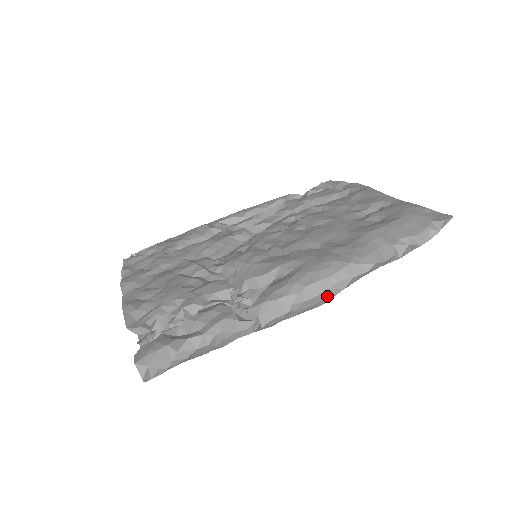
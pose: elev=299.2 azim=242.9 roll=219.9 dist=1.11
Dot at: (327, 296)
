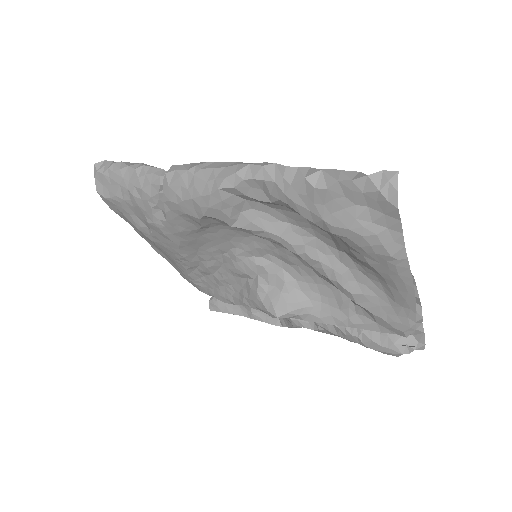
Dot at: (221, 175)
